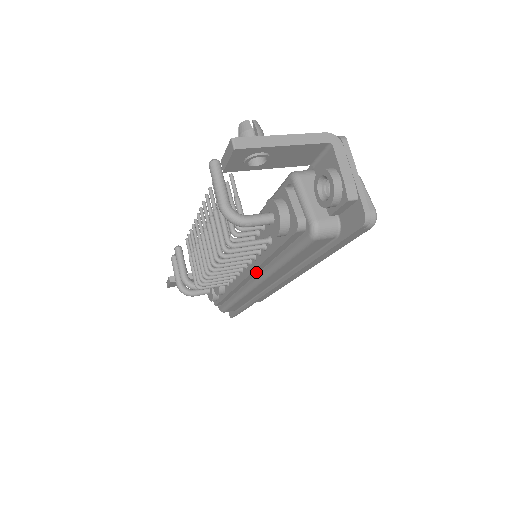
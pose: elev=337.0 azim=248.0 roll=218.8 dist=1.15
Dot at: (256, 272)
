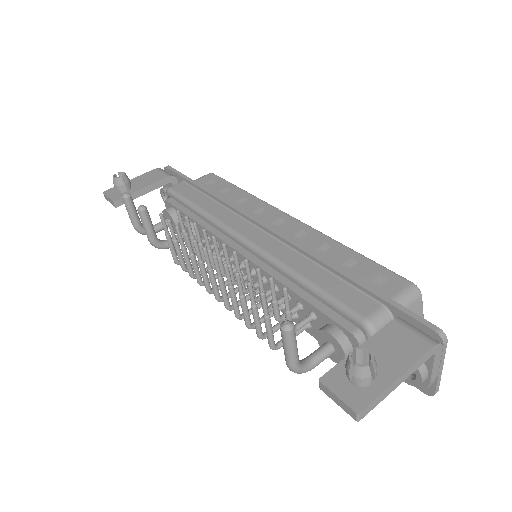
Dot at: occluded
